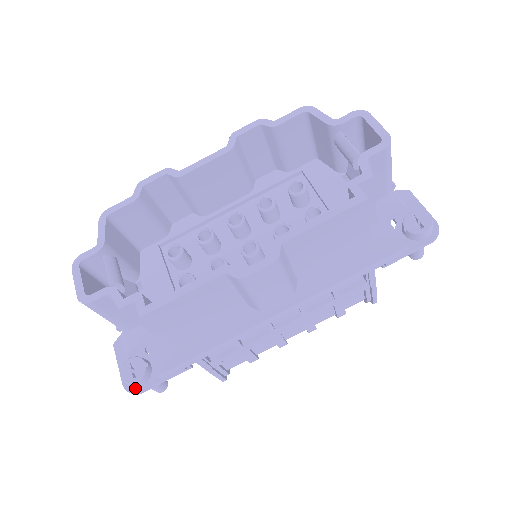
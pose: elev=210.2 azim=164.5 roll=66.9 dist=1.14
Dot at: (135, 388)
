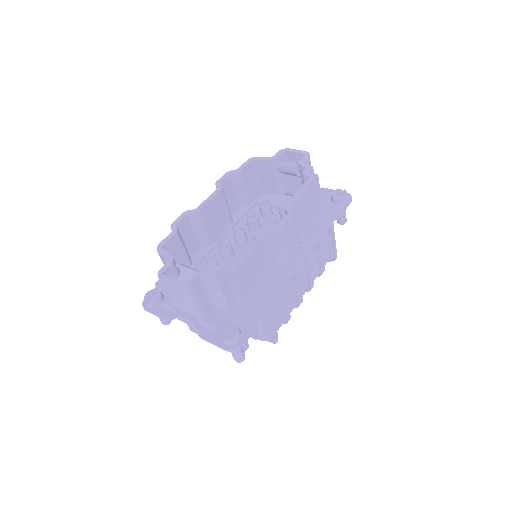
Dot at: (235, 344)
